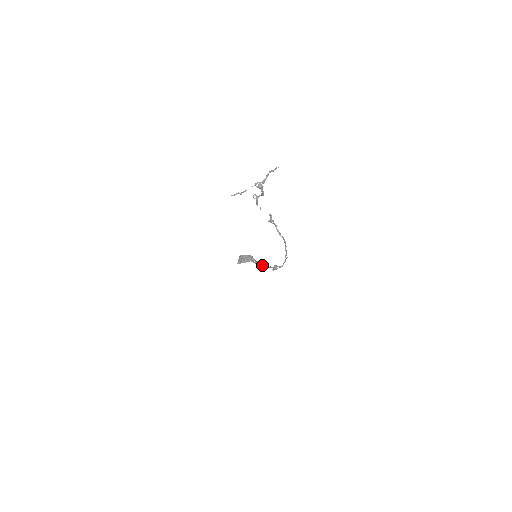
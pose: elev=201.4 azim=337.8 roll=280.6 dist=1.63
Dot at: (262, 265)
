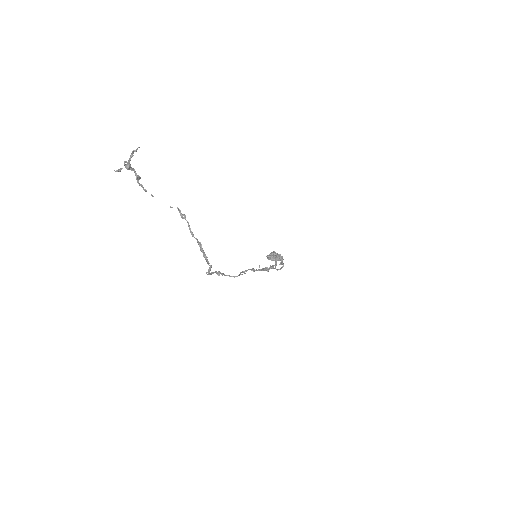
Dot at: (277, 269)
